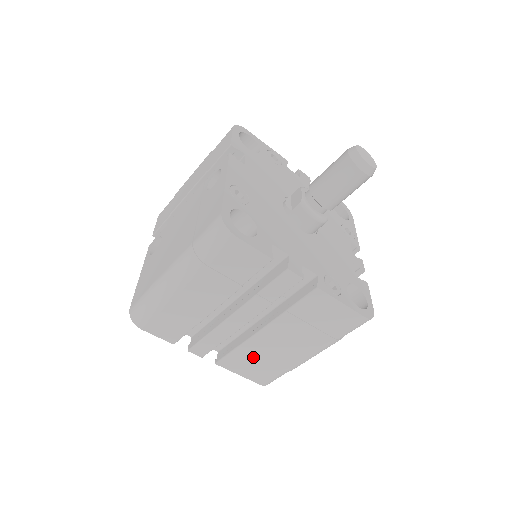
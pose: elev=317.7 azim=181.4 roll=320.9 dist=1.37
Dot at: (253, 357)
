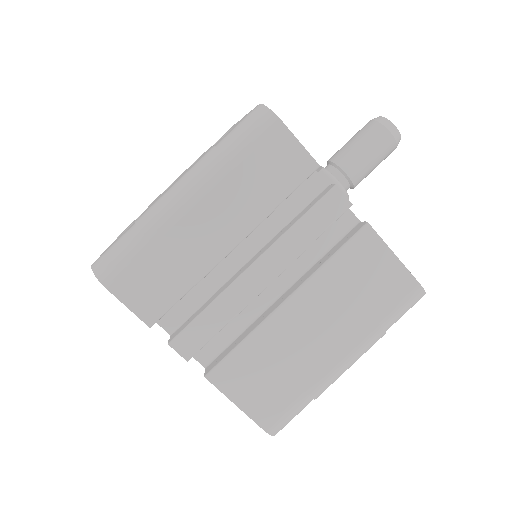
Dot at: (264, 362)
